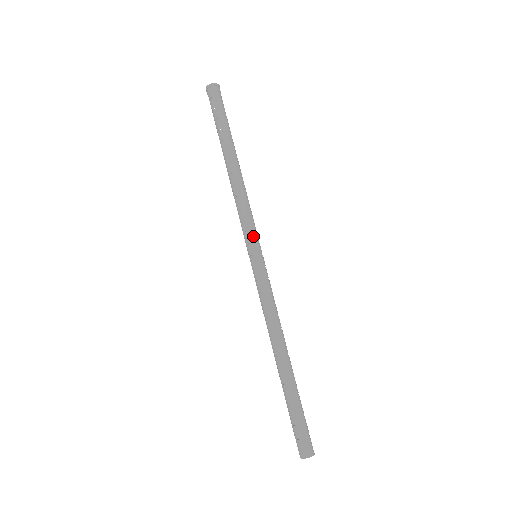
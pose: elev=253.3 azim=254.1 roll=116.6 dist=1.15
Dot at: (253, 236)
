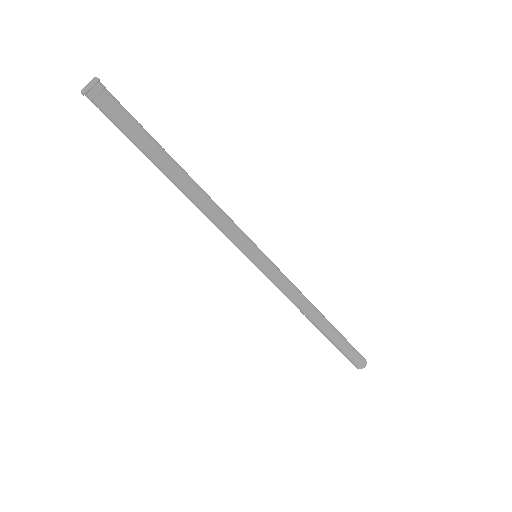
Dot at: (246, 245)
